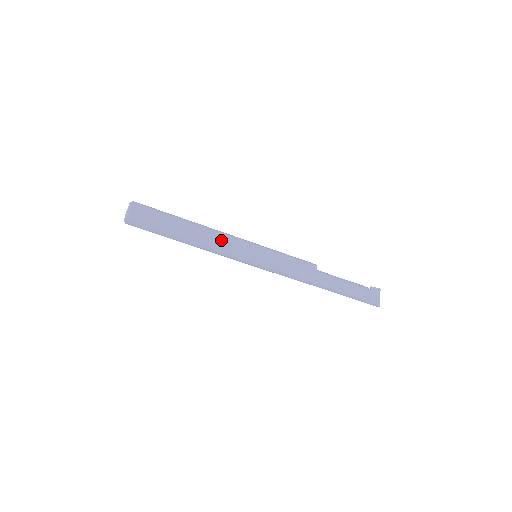
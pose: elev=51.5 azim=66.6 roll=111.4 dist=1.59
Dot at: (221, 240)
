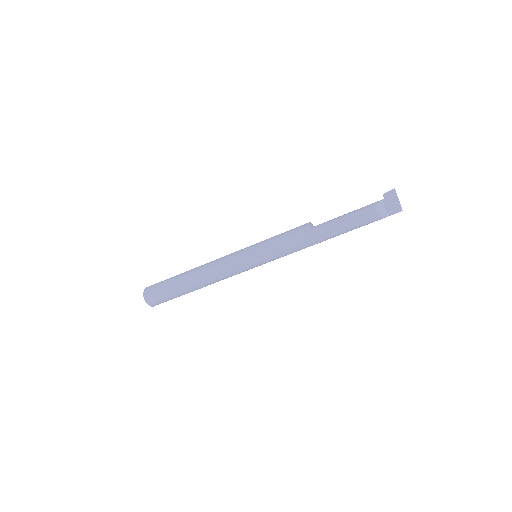
Dot at: (219, 273)
